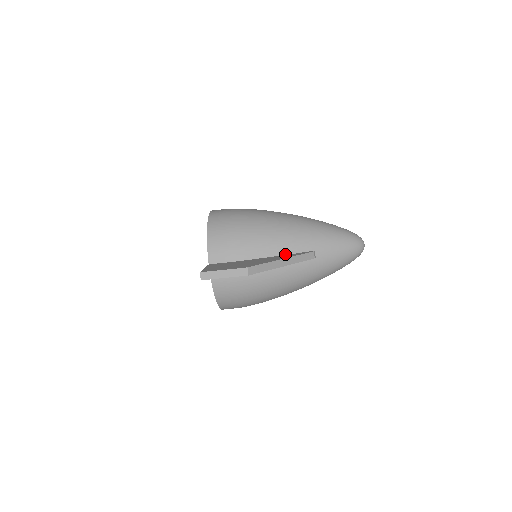
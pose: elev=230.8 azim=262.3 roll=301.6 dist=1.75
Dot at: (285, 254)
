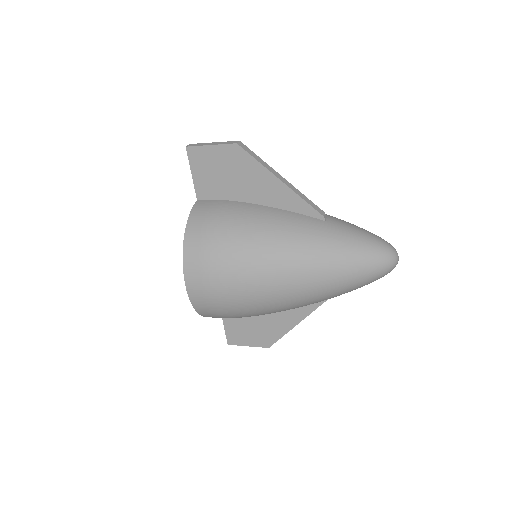
Dot at: occluded
